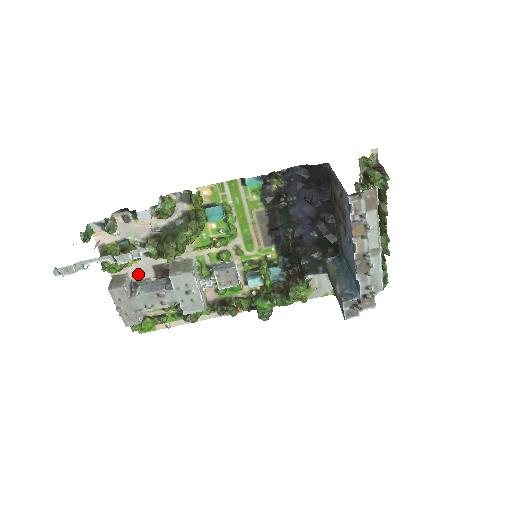
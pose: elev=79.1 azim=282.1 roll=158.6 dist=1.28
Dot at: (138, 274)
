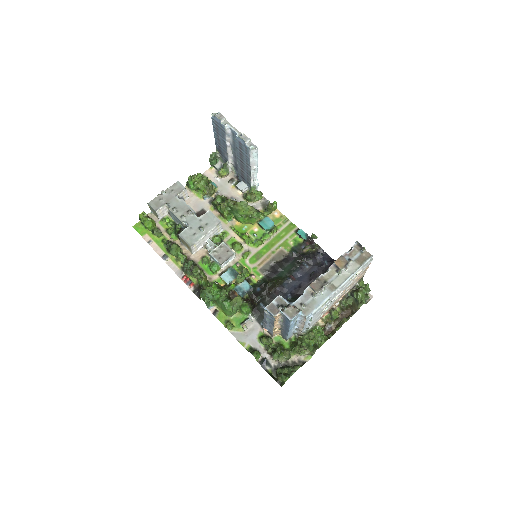
Dot at: (191, 203)
